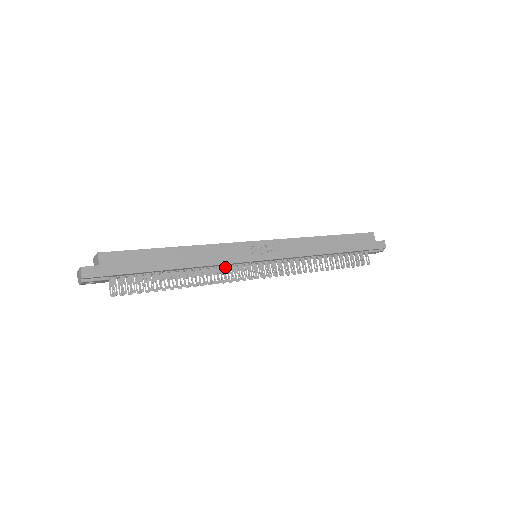
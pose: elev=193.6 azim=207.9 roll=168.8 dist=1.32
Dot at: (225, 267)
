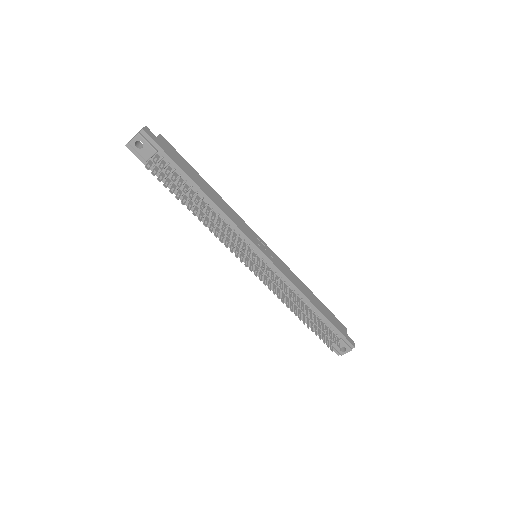
Dot at: (234, 233)
